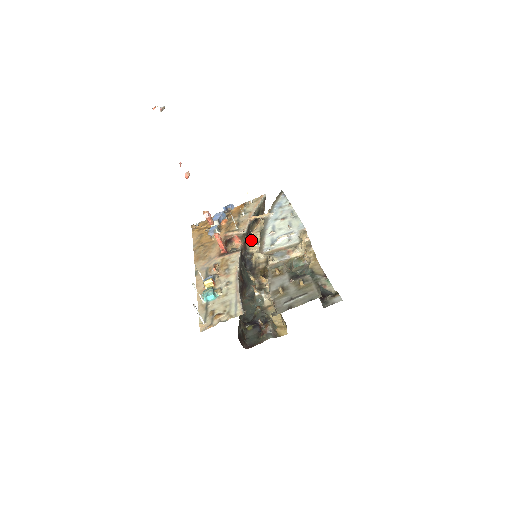
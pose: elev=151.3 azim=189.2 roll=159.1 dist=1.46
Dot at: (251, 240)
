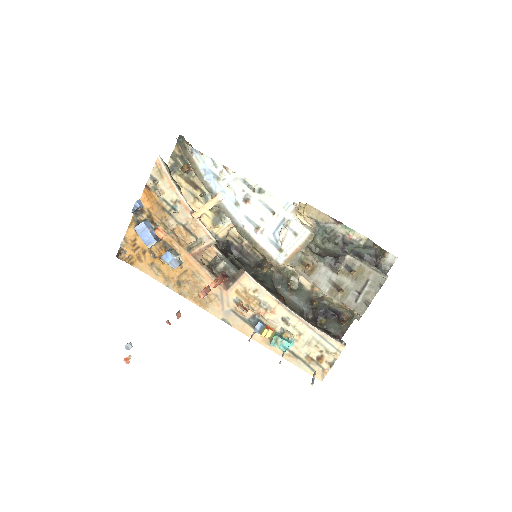
Dot at: (202, 220)
